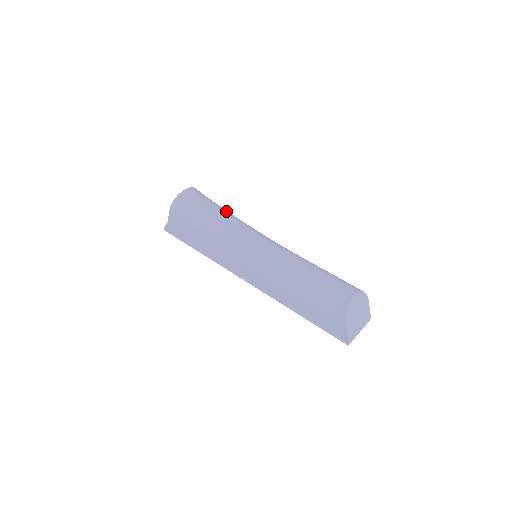
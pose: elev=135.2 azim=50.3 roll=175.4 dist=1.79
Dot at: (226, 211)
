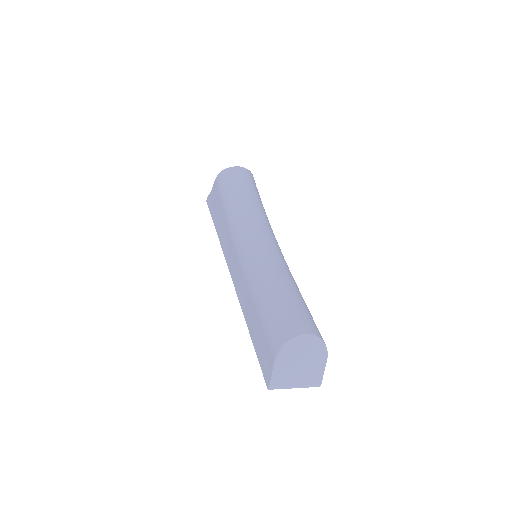
Dot at: (260, 202)
